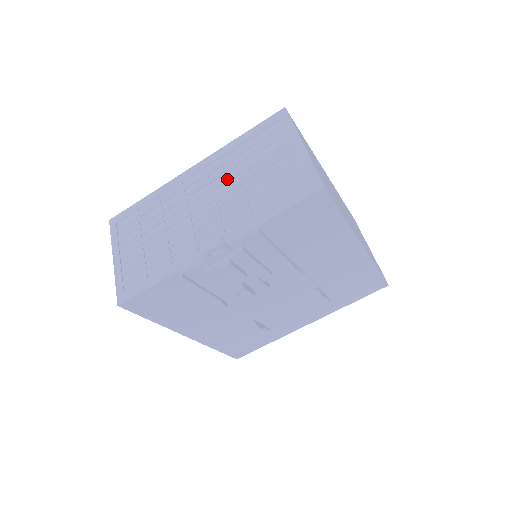
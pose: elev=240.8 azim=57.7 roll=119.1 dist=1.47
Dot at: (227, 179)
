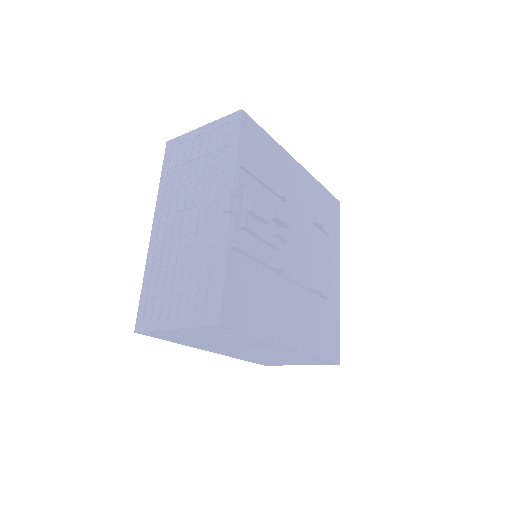
Dot at: (184, 192)
